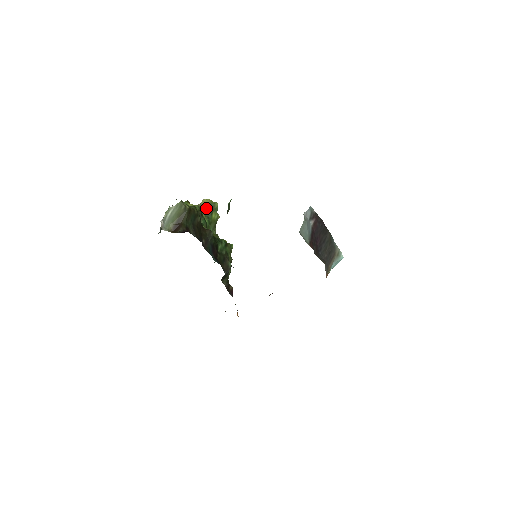
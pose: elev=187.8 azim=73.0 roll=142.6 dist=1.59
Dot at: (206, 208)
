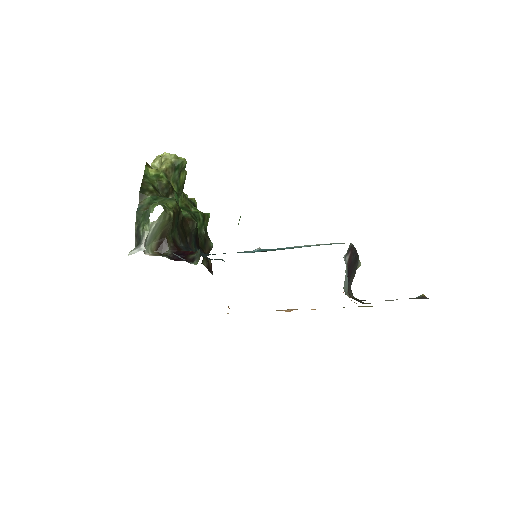
Dot at: (173, 171)
